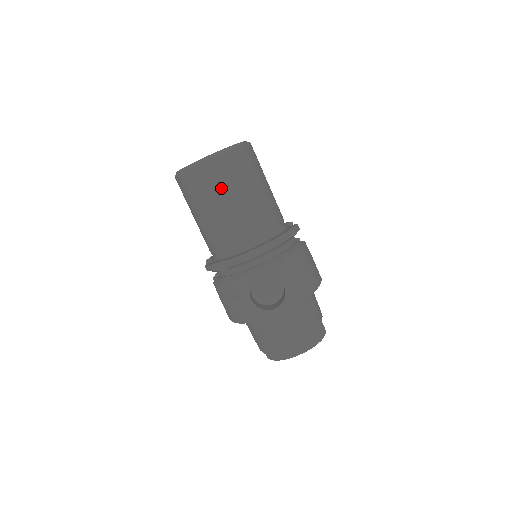
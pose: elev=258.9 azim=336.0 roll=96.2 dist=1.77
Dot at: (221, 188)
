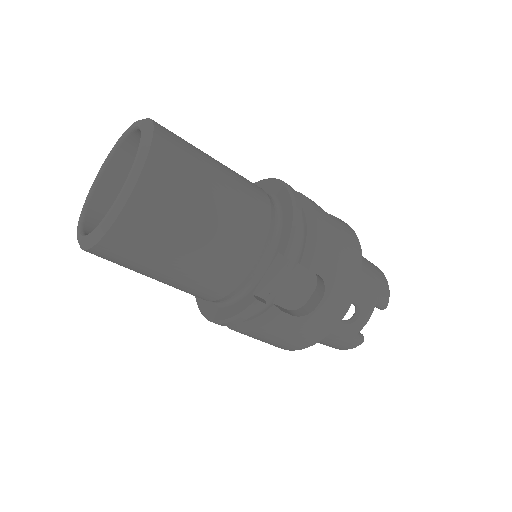
Dot at: occluded
